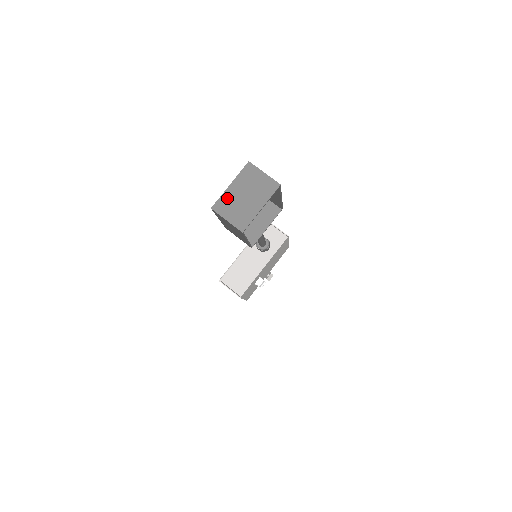
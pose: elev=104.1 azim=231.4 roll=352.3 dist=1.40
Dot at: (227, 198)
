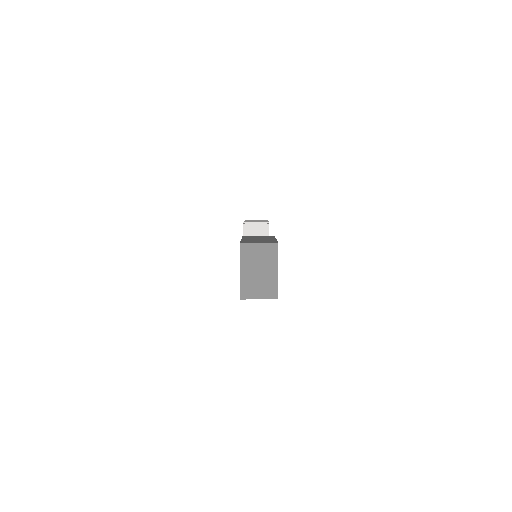
Dot at: (246, 283)
